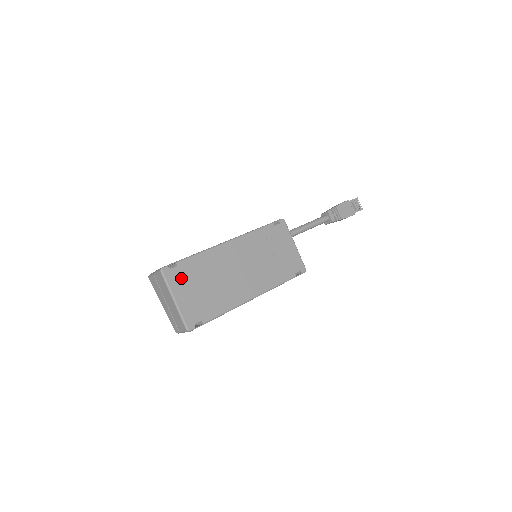
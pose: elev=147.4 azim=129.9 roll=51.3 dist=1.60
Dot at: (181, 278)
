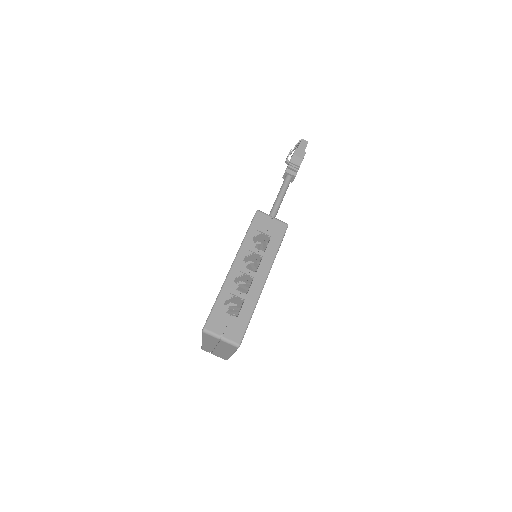
Dot at: occluded
